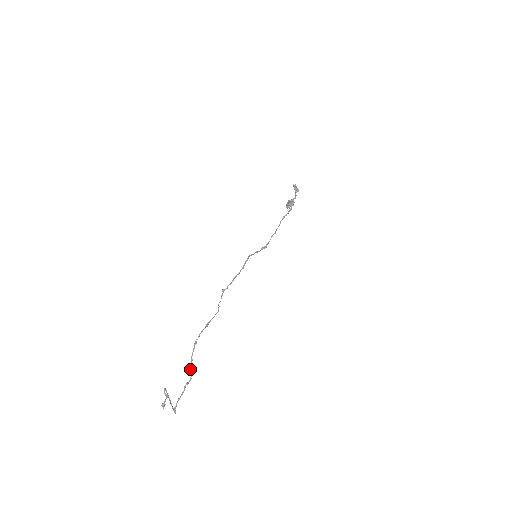
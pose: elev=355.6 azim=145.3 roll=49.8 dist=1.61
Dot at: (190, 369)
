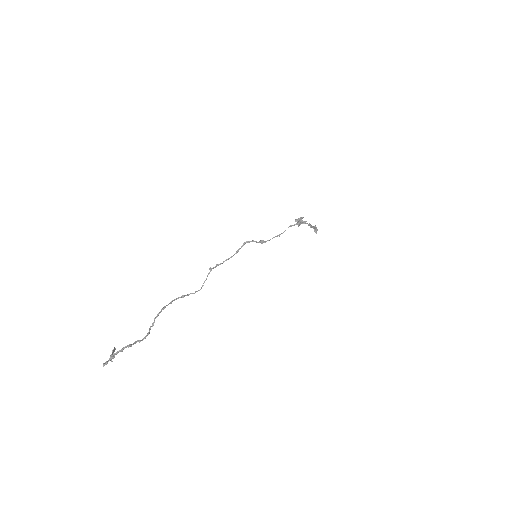
Dot at: (149, 329)
